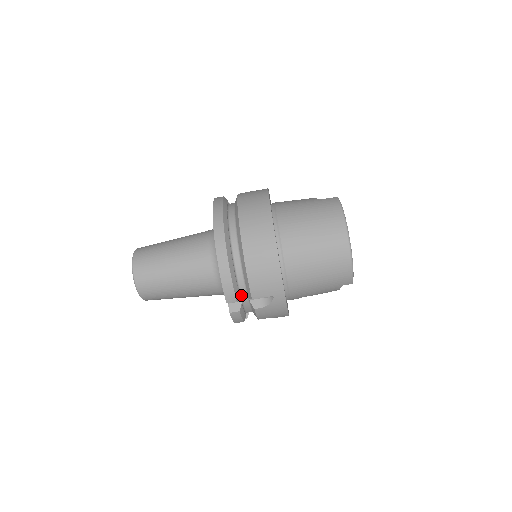
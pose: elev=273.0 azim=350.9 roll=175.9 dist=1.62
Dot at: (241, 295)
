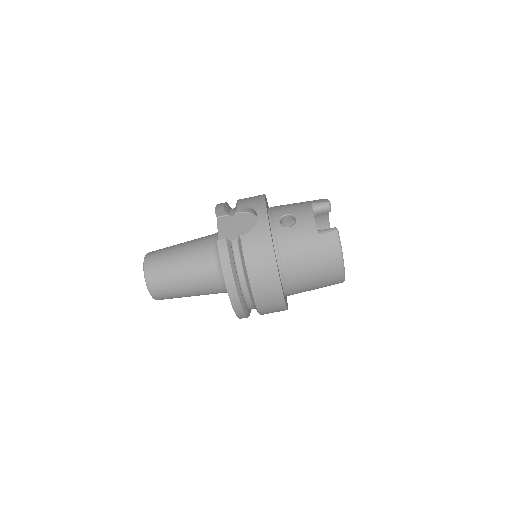
Dot at: occluded
